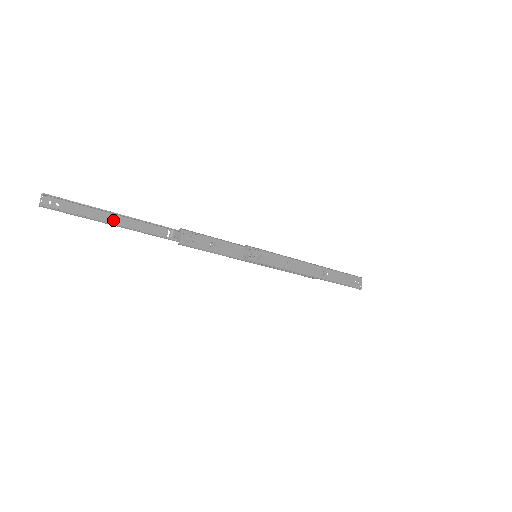
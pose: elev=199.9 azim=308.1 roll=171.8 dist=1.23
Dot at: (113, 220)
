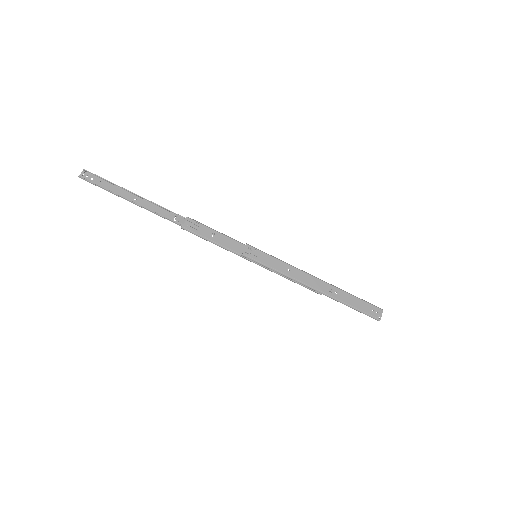
Dot at: (131, 198)
